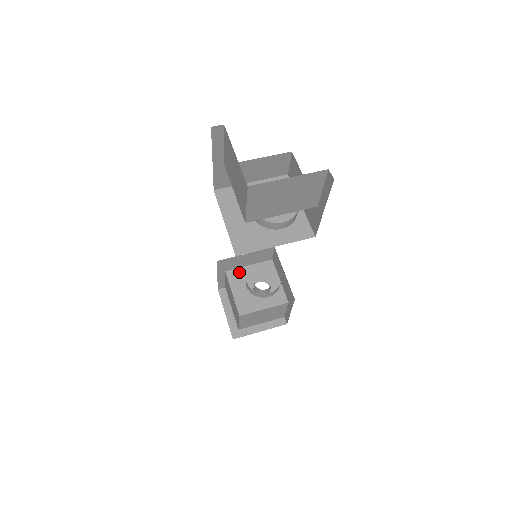
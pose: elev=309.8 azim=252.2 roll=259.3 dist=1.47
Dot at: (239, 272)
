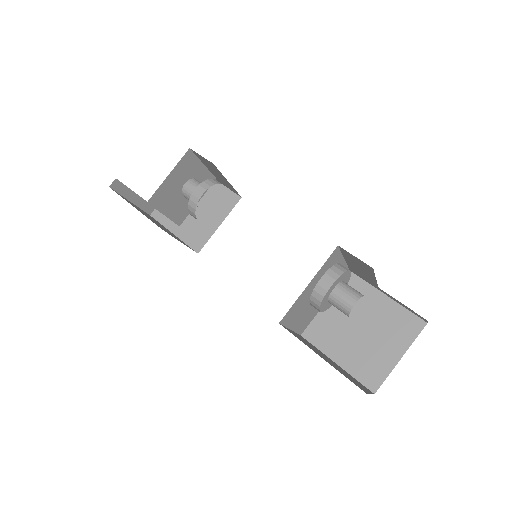
Dot at: (162, 191)
